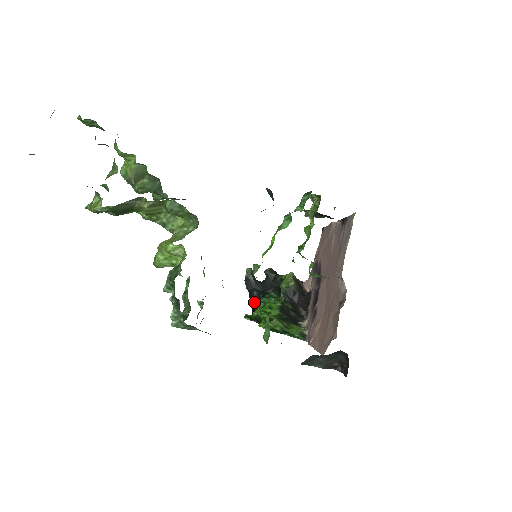
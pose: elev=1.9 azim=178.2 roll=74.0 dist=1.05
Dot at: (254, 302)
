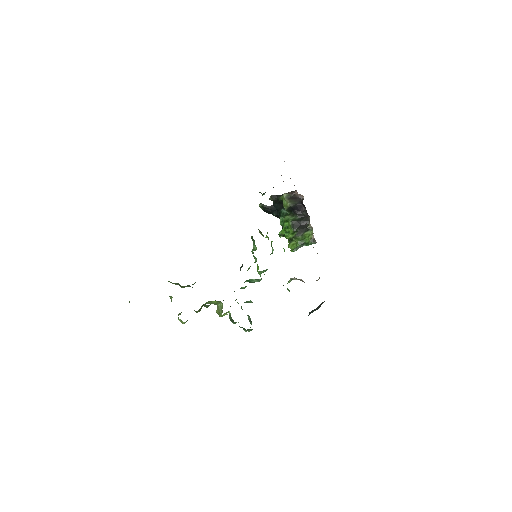
Dot at: occluded
